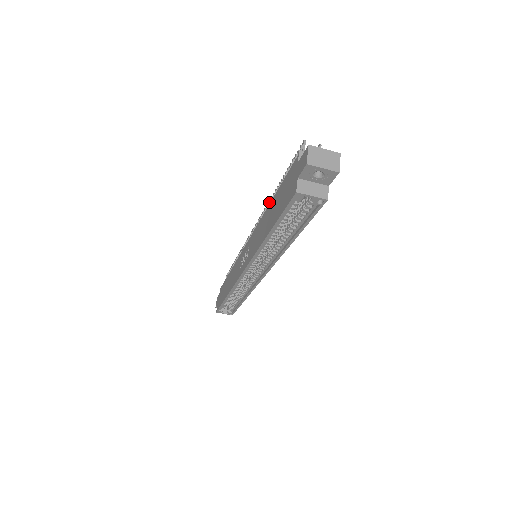
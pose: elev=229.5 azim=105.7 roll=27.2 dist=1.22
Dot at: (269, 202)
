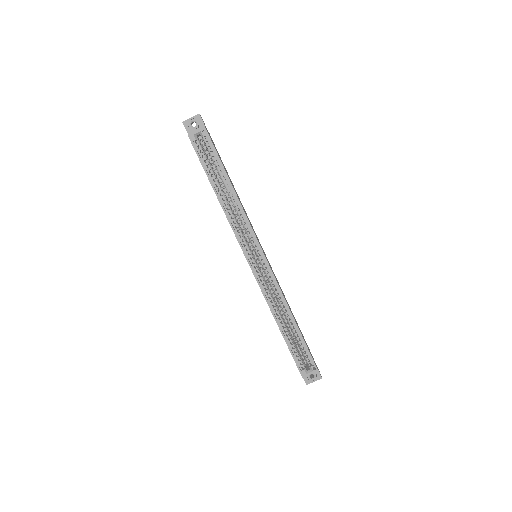
Dot at: occluded
